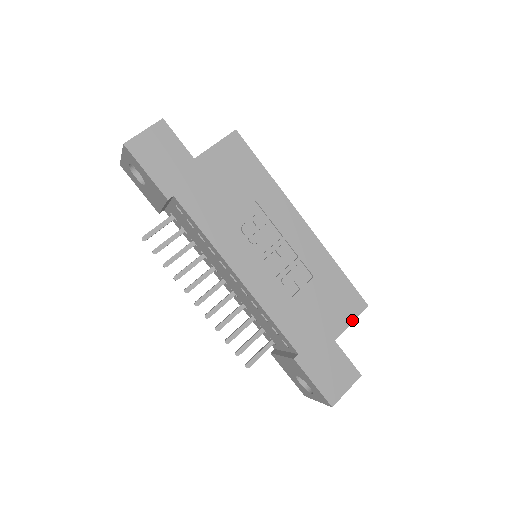
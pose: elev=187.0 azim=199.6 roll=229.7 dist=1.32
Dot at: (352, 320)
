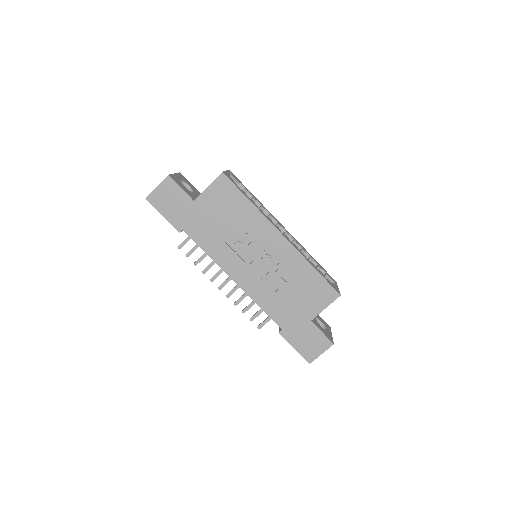
Dot at: (326, 306)
